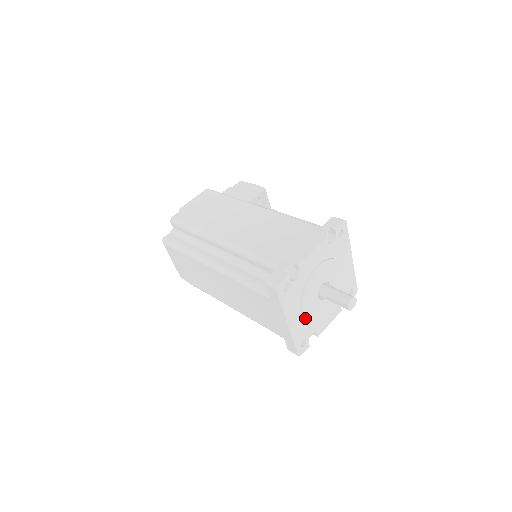
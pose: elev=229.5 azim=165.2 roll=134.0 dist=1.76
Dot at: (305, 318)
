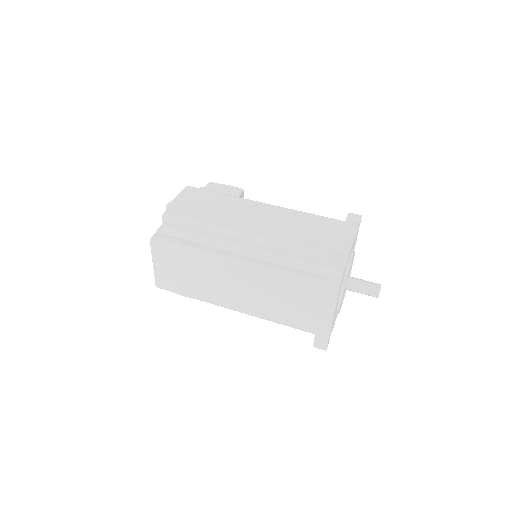
Dot at: (338, 309)
